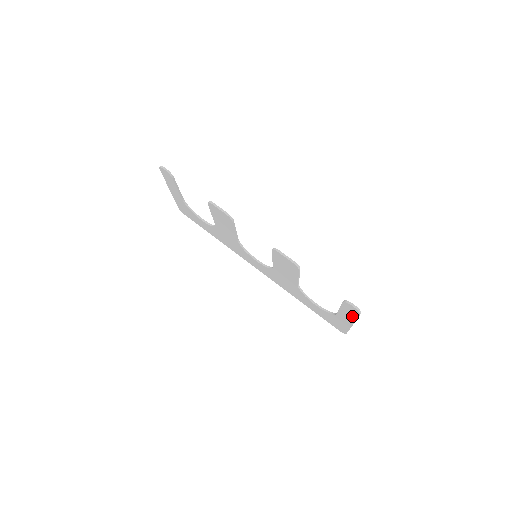
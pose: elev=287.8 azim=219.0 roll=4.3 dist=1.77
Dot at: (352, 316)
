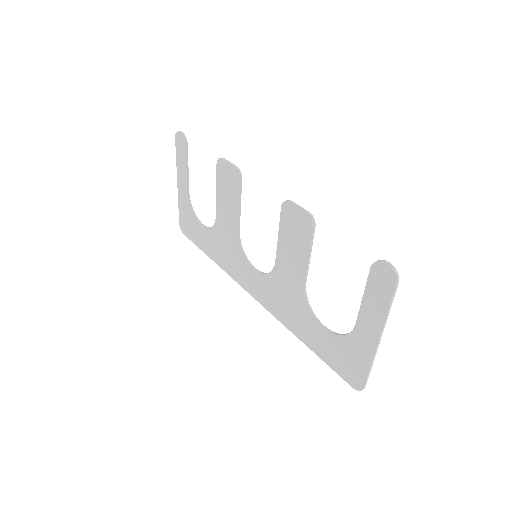
Dot at: (382, 304)
